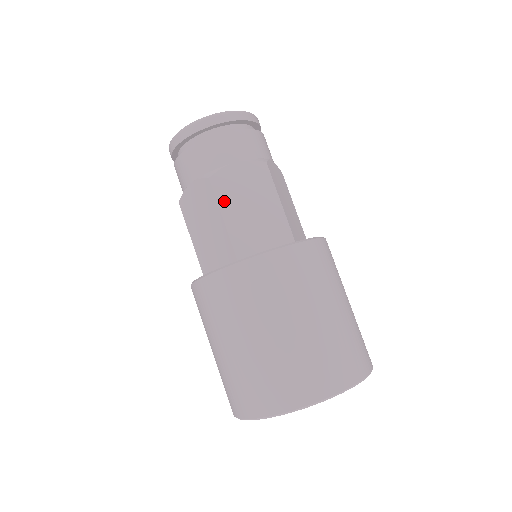
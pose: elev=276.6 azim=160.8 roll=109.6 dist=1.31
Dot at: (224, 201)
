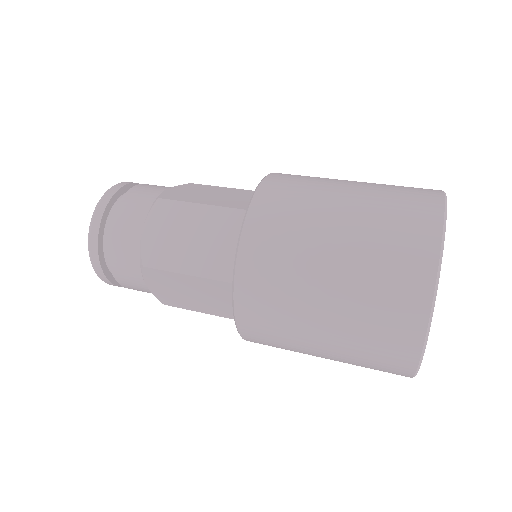
Dot at: occluded
